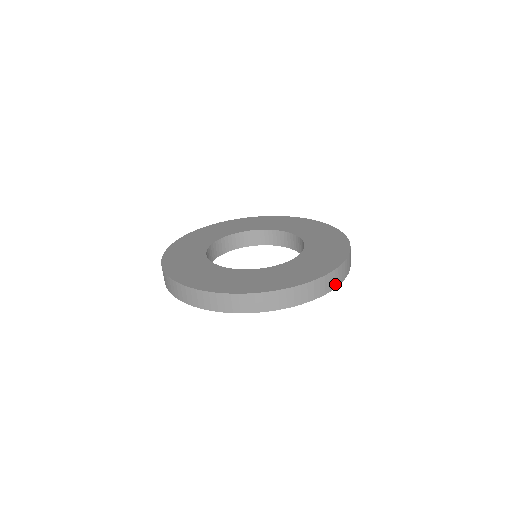
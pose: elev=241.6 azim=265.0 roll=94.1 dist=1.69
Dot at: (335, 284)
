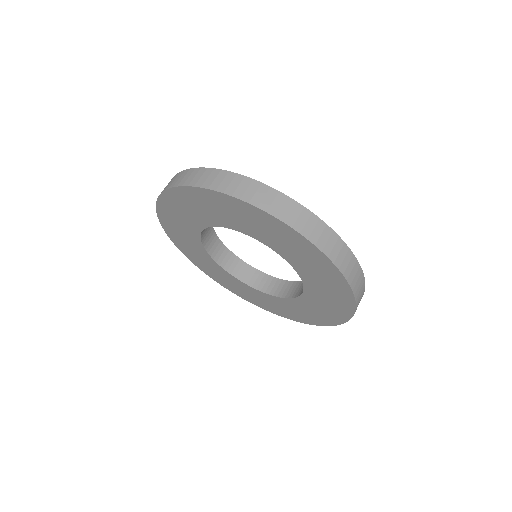
Dot at: (354, 287)
